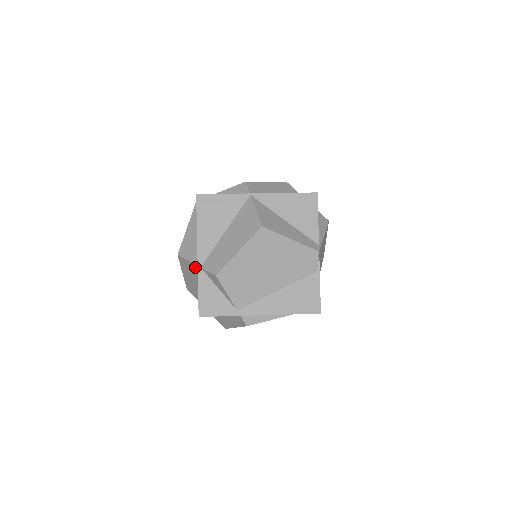
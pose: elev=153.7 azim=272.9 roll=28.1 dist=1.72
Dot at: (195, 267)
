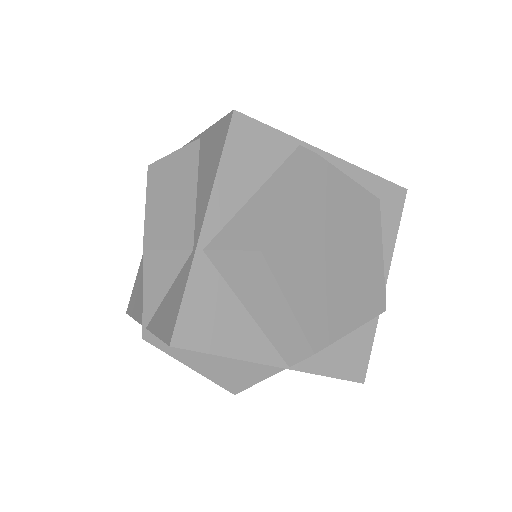
Dot at: (192, 148)
